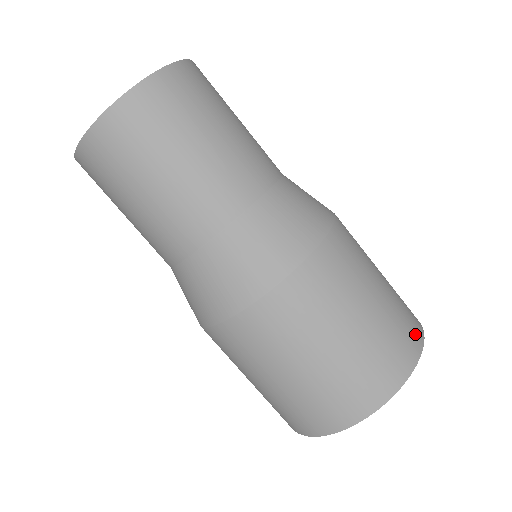
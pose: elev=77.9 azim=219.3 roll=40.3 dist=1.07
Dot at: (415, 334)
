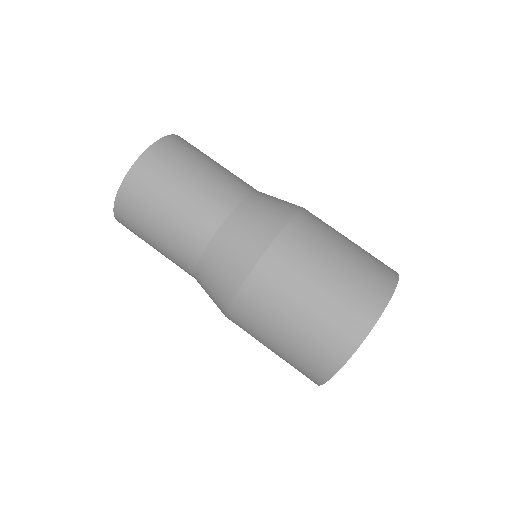
Dot at: occluded
